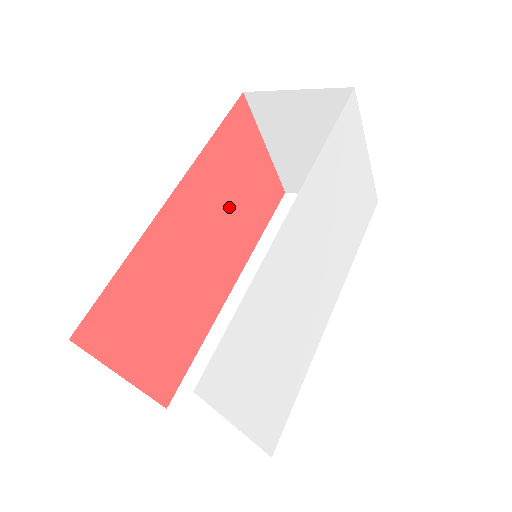
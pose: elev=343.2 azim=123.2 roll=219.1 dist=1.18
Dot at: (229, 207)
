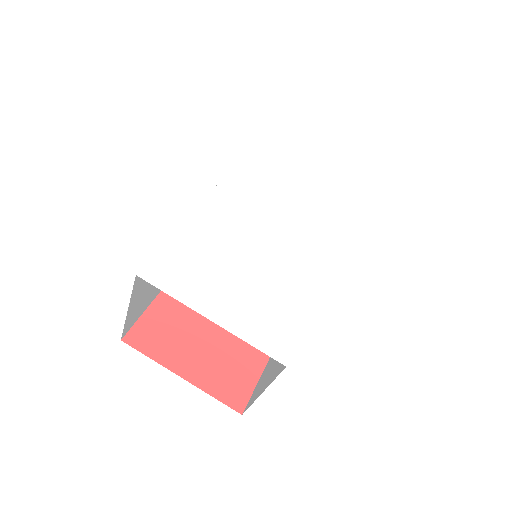
Dot at: occluded
